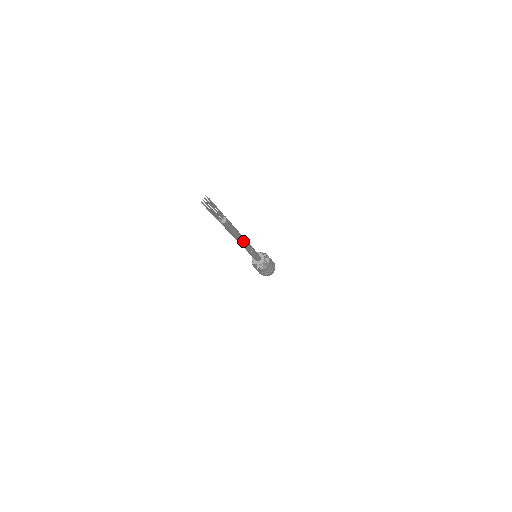
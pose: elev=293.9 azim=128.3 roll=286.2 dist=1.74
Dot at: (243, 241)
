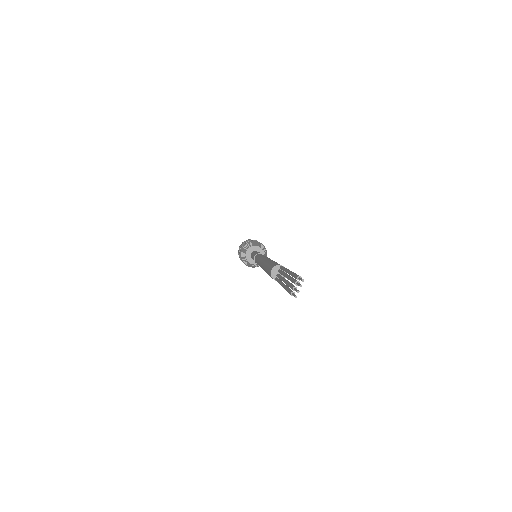
Dot at: occluded
